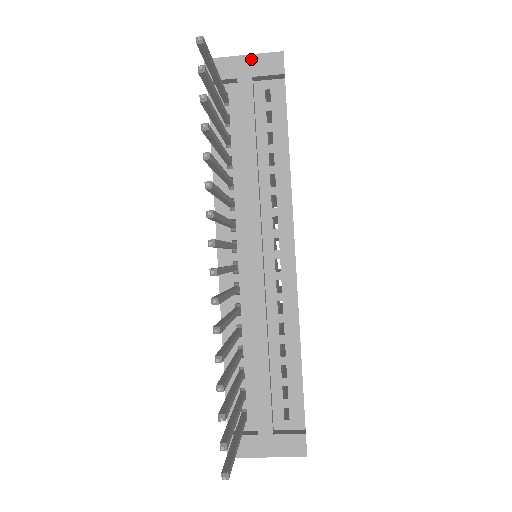
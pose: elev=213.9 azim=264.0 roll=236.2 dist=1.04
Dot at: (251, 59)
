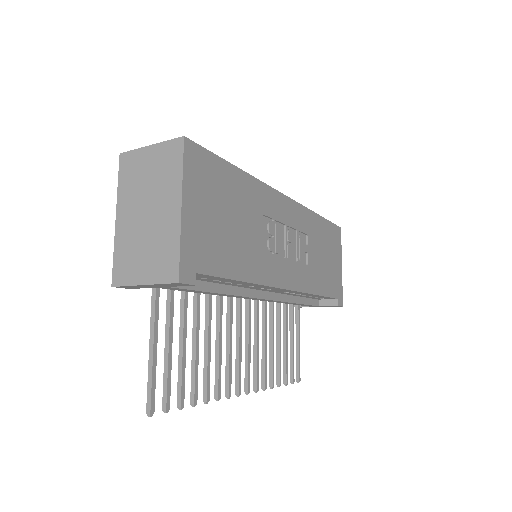
Dot at: (153, 285)
